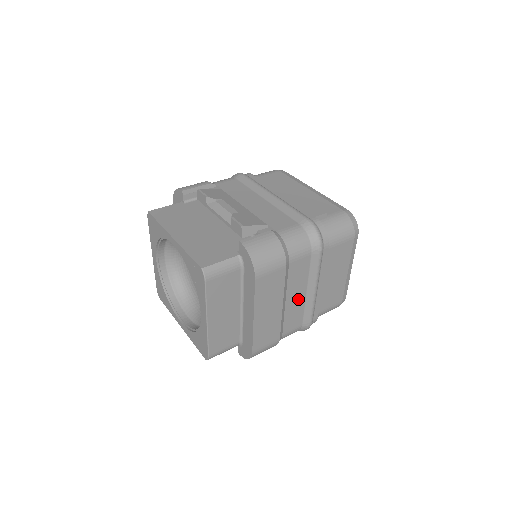
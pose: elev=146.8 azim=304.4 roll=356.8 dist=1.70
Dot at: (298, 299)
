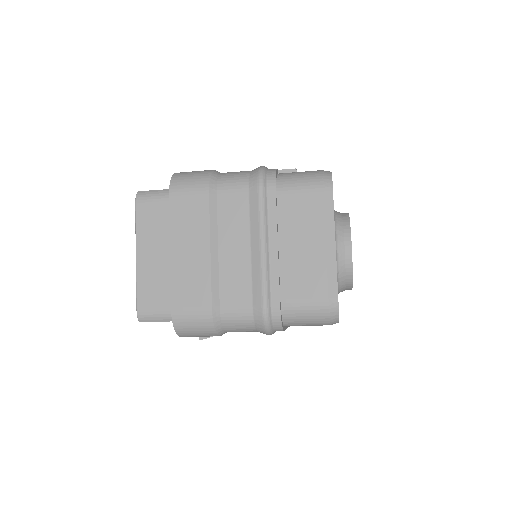
Dot at: (239, 256)
